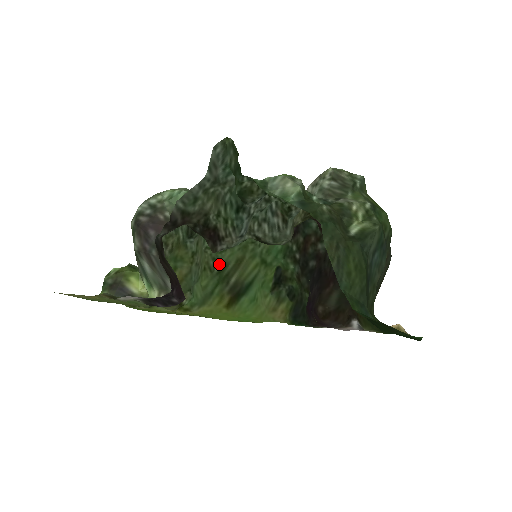
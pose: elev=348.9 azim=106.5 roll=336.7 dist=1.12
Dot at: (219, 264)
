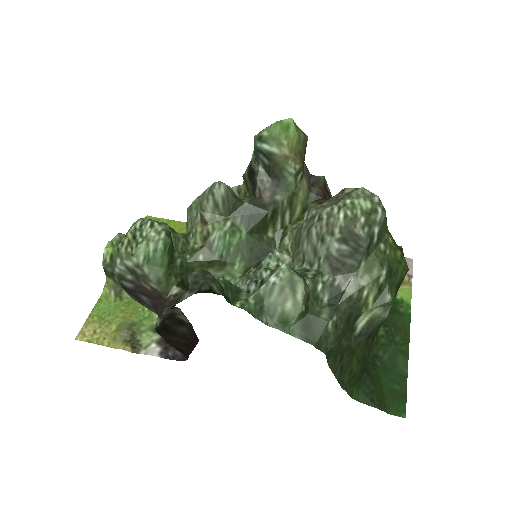
Dot at: occluded
